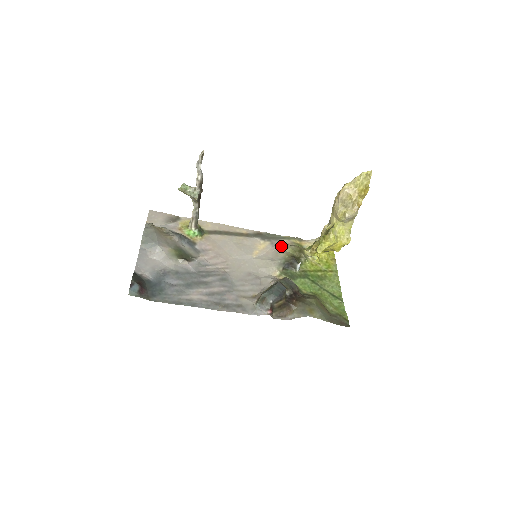
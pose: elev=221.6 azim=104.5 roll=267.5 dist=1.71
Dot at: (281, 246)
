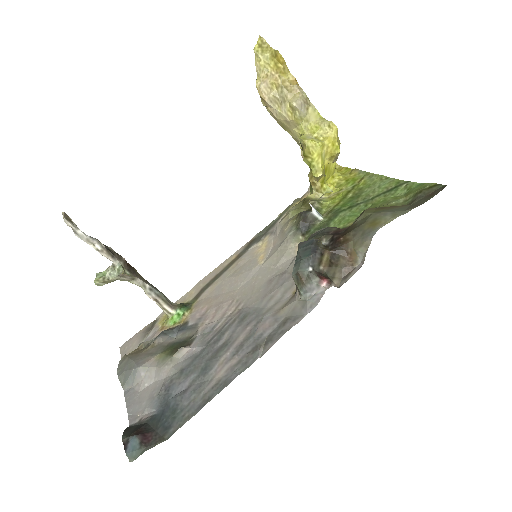
Dot at: (280, 222)
